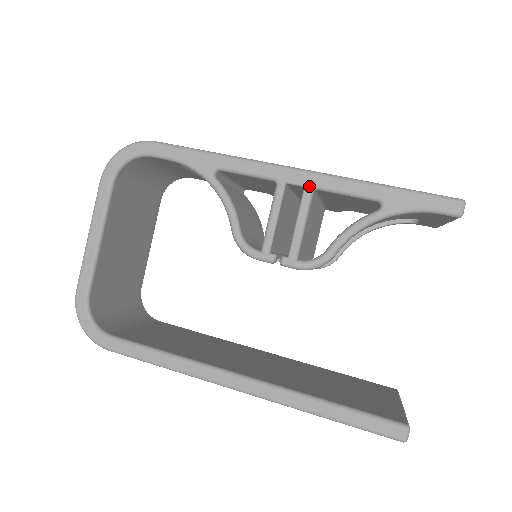
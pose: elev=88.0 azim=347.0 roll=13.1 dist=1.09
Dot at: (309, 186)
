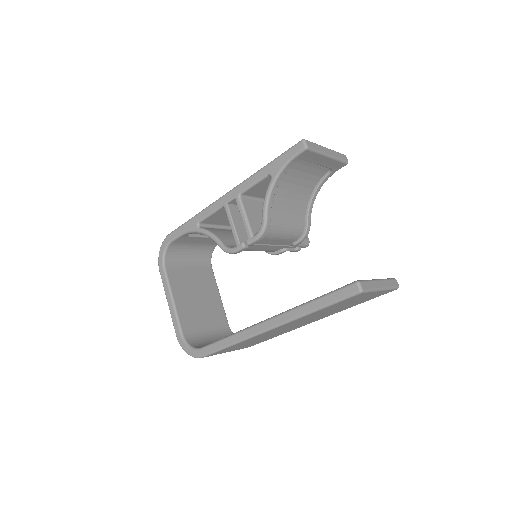
Dot at: (236, 196)
